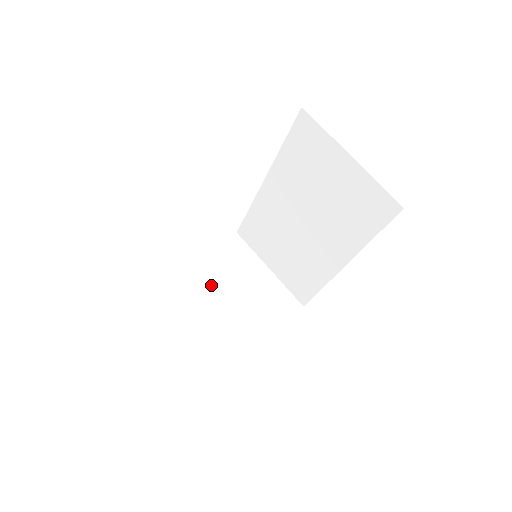
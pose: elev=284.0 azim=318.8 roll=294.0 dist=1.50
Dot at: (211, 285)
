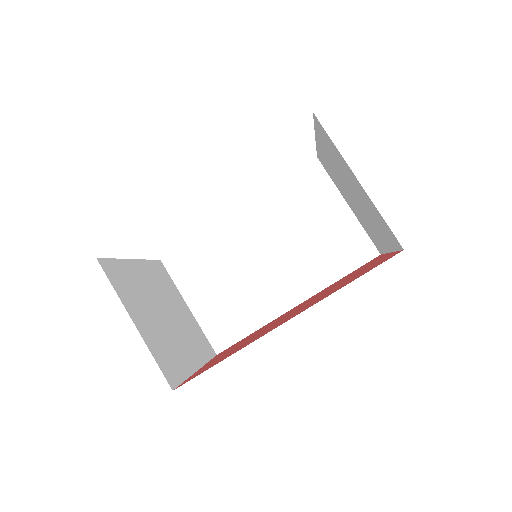
Dot at: (151, 291)
